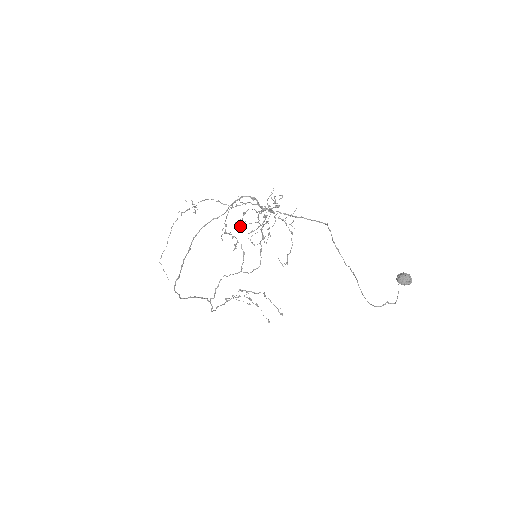
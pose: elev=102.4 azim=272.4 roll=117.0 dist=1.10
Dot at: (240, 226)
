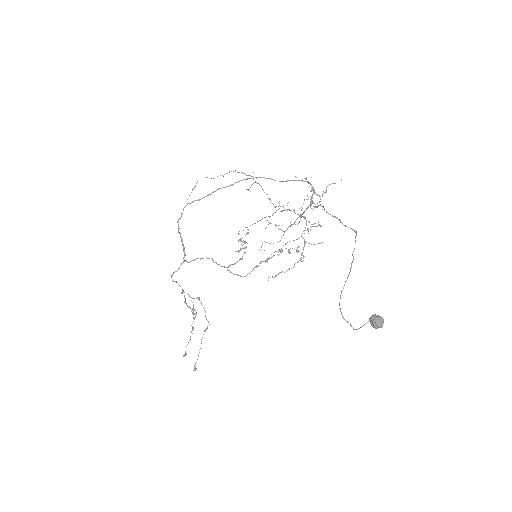
Dot at: occluded
